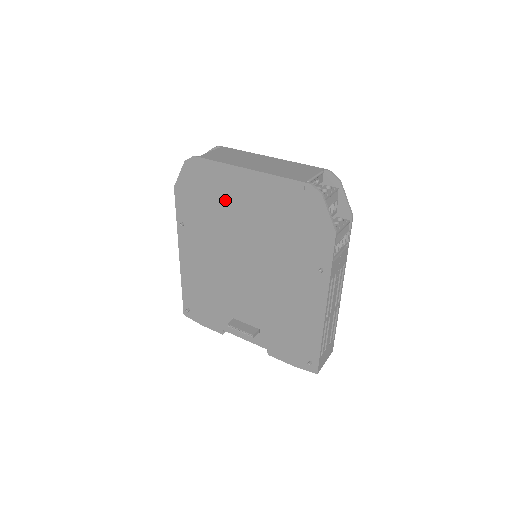
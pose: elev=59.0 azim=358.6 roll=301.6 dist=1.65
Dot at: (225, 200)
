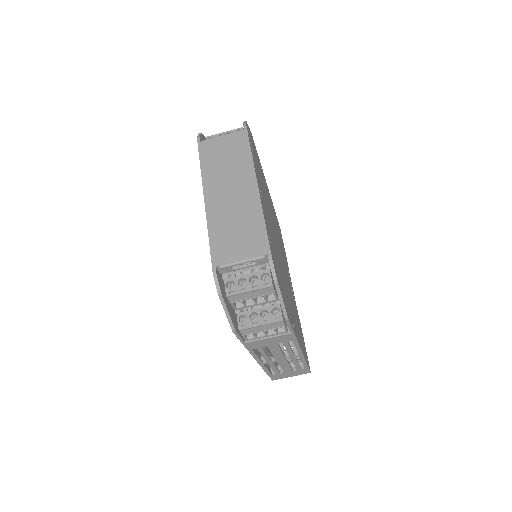
Dot at: occluded
